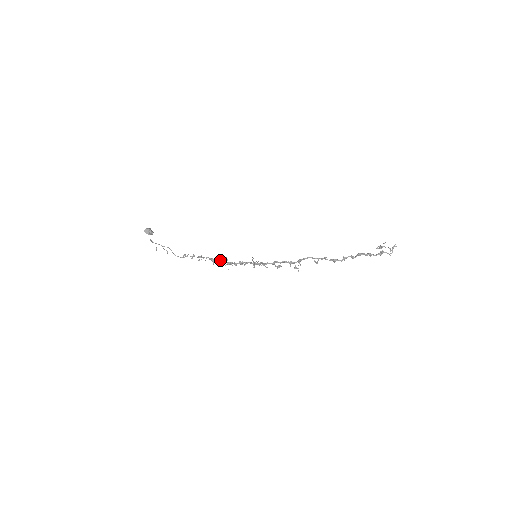
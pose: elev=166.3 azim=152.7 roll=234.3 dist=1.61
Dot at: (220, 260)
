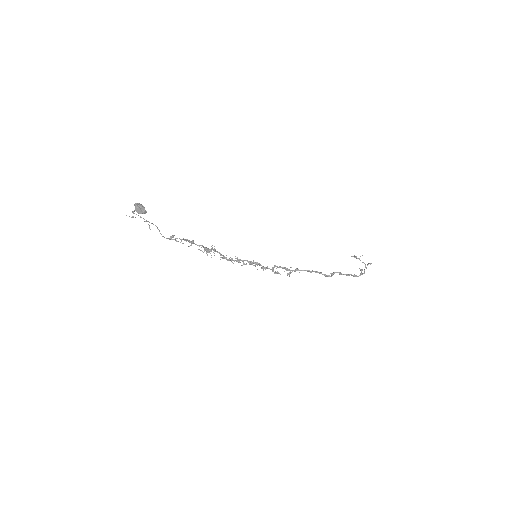
Dot at: (213, 249)
